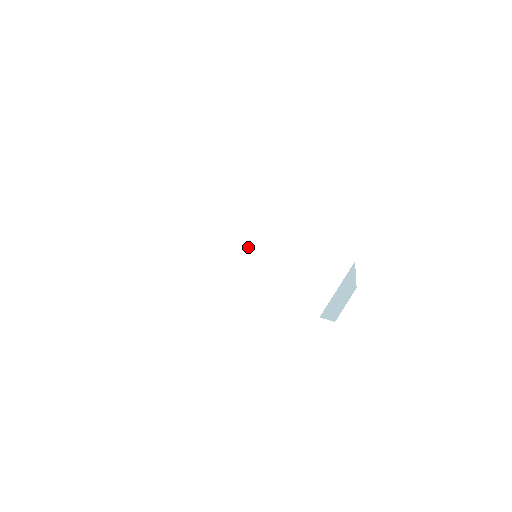
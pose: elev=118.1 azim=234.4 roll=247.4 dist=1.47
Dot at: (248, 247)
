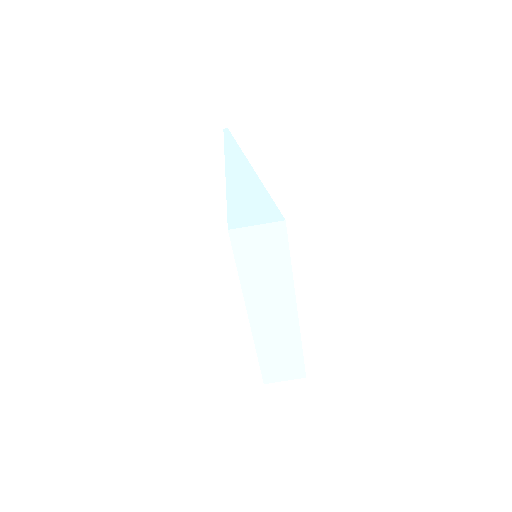
Dot at: (242, 183)
